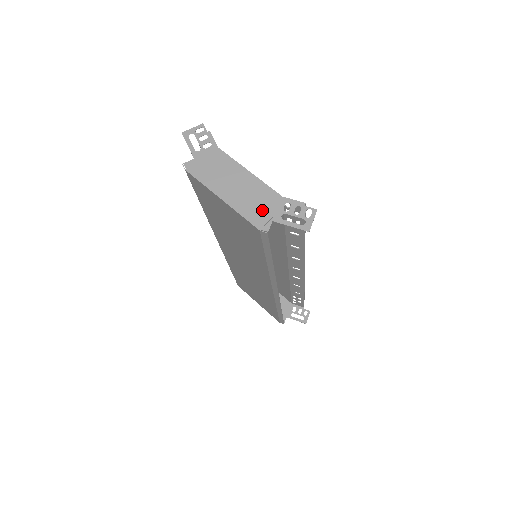
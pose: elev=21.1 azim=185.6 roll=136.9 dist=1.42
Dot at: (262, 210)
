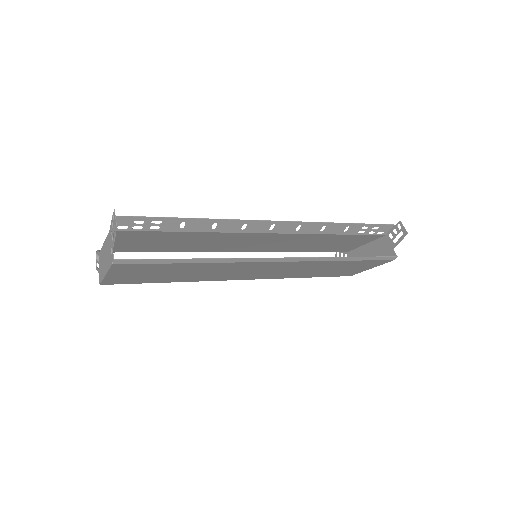
Dot at: (109, 252)
